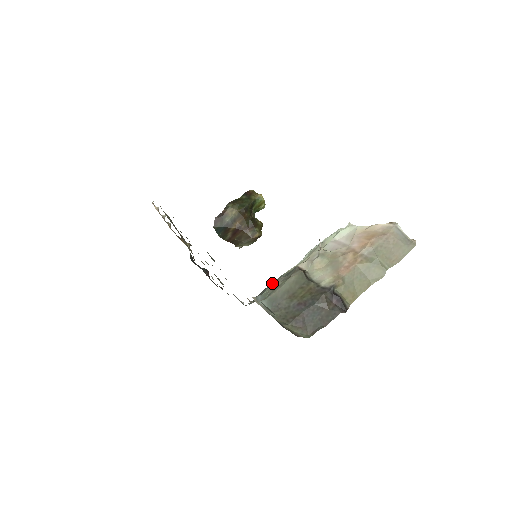
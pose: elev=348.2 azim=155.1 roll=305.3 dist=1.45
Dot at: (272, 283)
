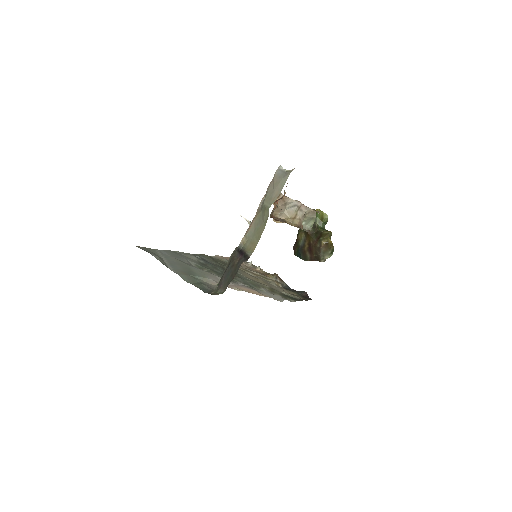
Dot at: occluded
